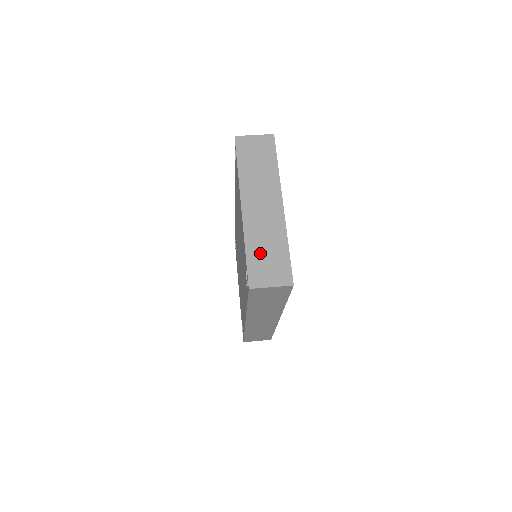
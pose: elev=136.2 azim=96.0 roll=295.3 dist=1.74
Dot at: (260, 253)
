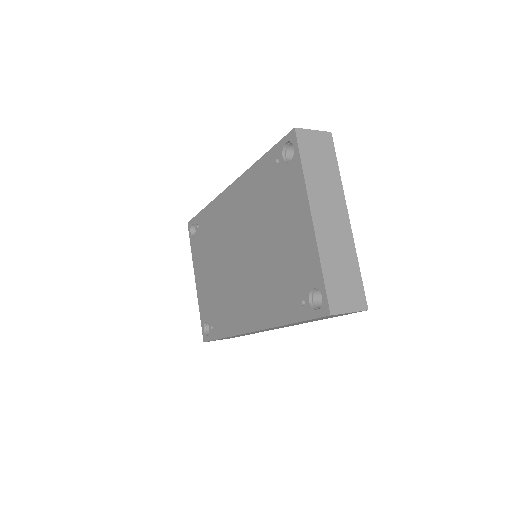
Dot at: (336, 273)
